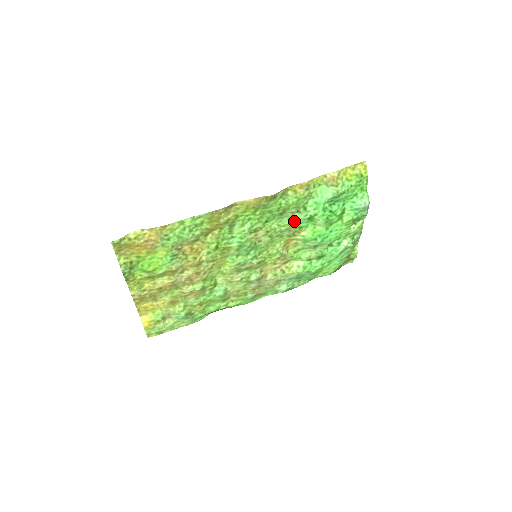
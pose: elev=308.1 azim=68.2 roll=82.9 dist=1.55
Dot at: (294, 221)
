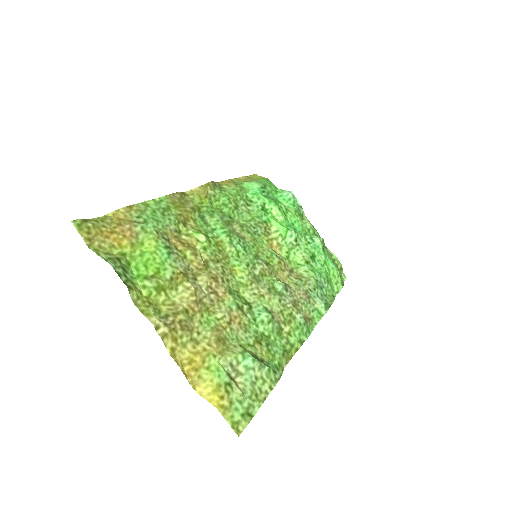
Dot at: (253, 215)
